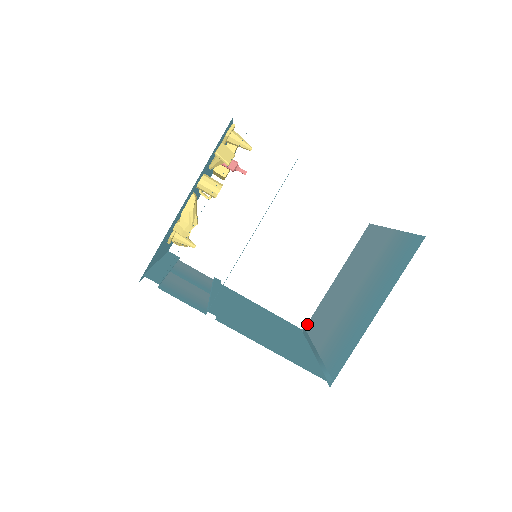
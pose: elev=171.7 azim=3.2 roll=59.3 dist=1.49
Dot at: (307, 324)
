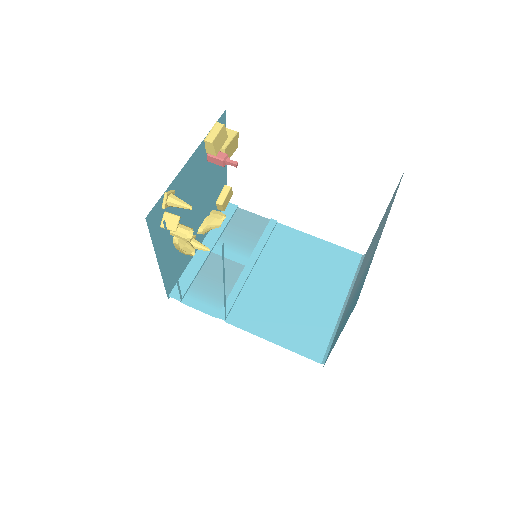
Dot at: occluded
